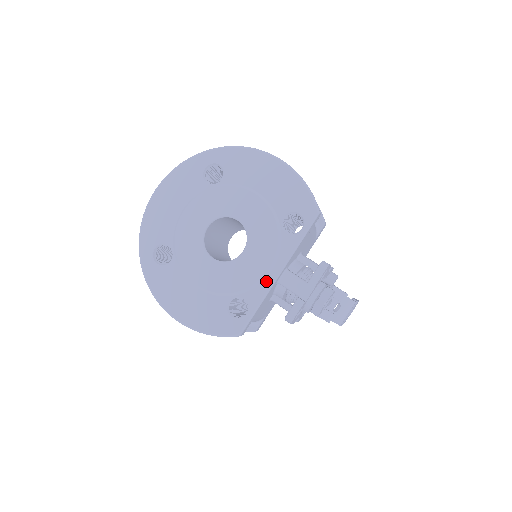
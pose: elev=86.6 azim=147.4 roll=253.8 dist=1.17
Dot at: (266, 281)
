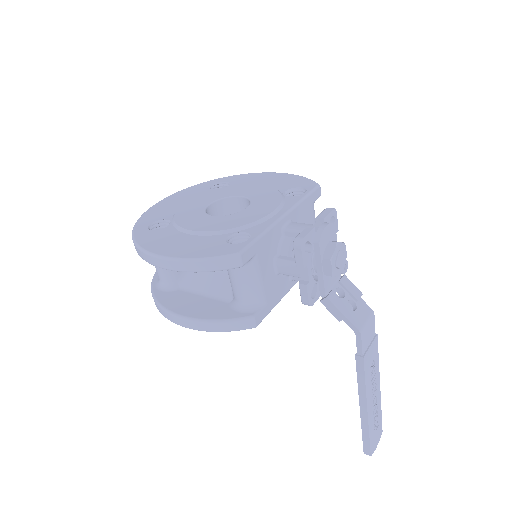
Dot at: (271, 219)
